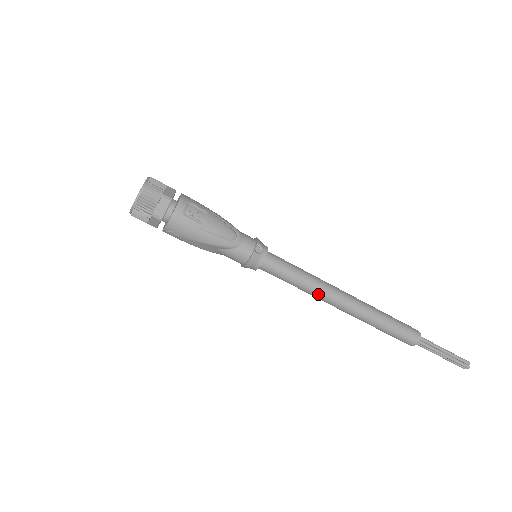
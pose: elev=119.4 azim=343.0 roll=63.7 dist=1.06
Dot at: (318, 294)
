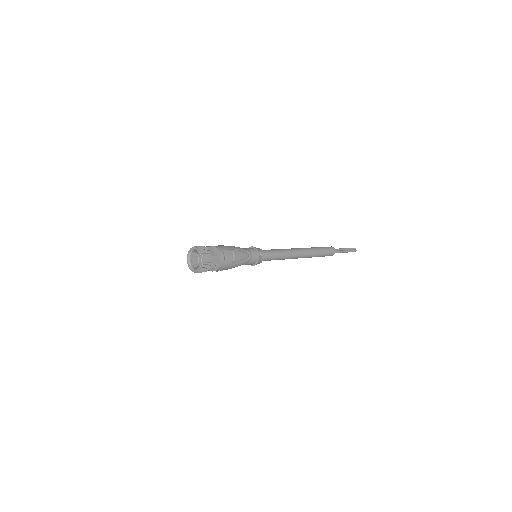
Dot at: (289, 258)
